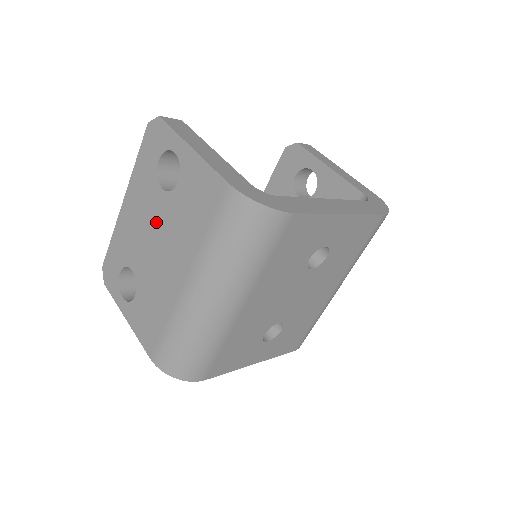
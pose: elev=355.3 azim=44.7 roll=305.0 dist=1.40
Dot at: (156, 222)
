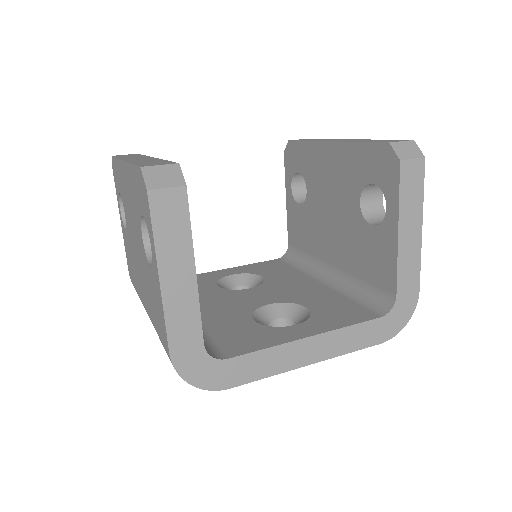
Dot at: (137, 239)
